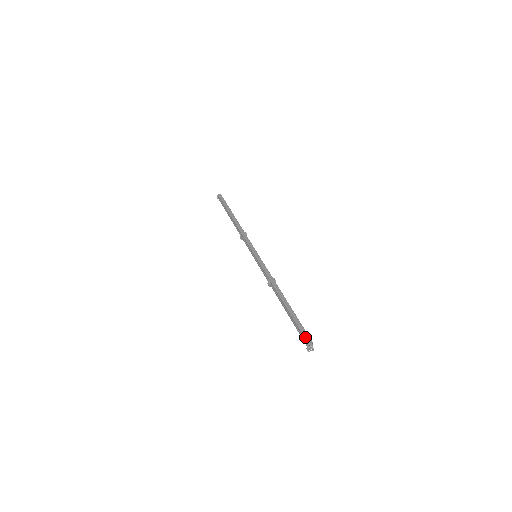
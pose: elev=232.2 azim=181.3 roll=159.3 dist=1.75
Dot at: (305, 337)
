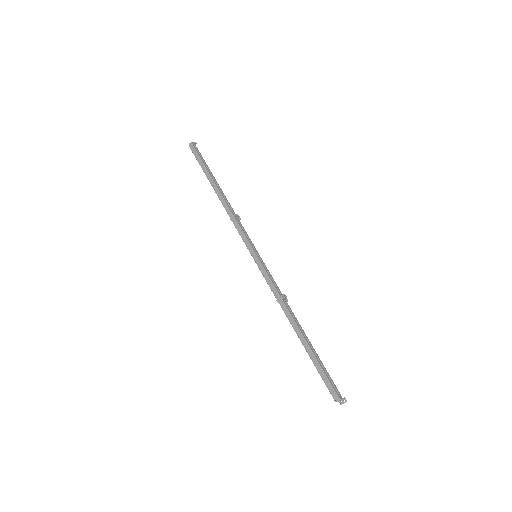
Dot at: (330, 393)
